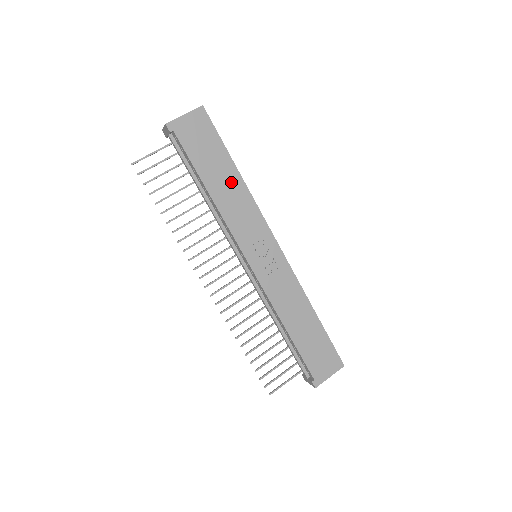
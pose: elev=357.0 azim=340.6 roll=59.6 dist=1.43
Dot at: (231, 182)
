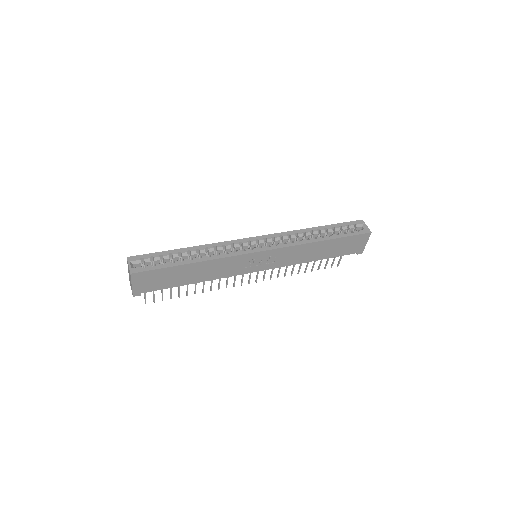
Dot at: (198, 269)
